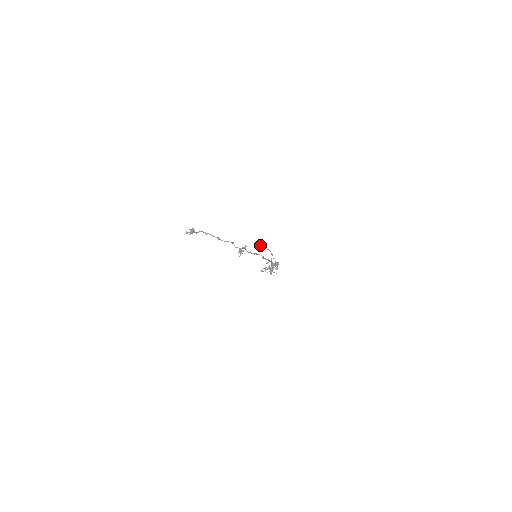
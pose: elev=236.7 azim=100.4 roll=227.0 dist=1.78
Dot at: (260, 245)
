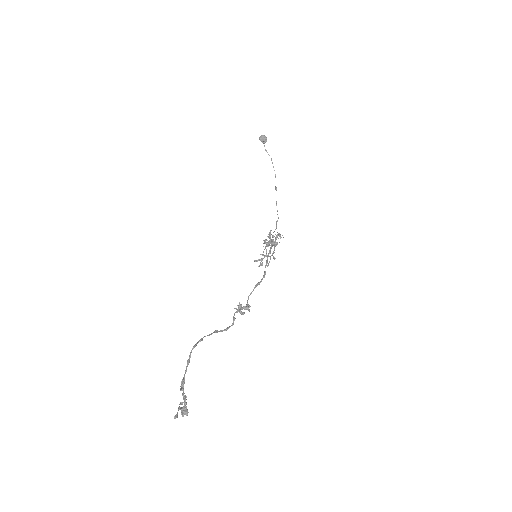
Dot at: (265, 141)
